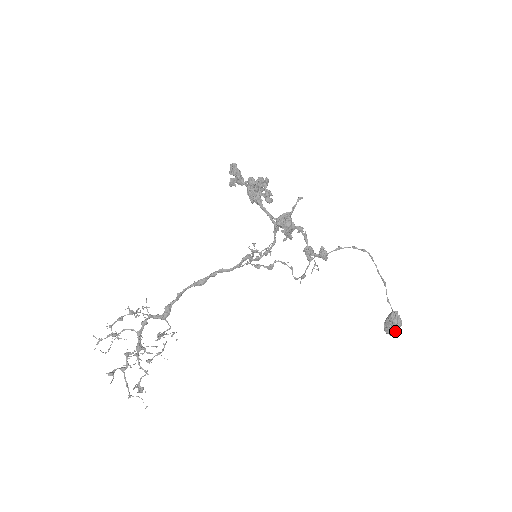
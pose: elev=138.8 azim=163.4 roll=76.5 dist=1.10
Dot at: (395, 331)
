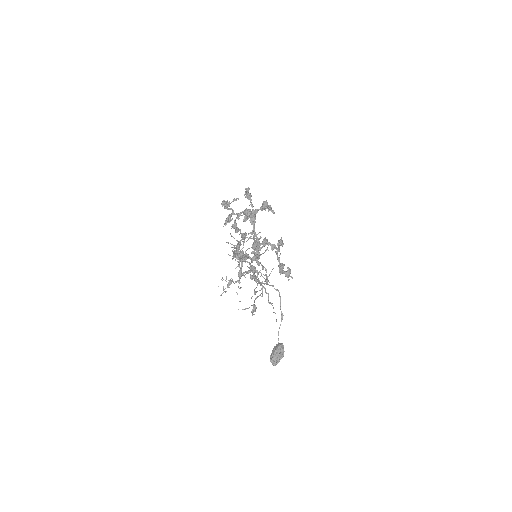
Dot at: (281, 358)
